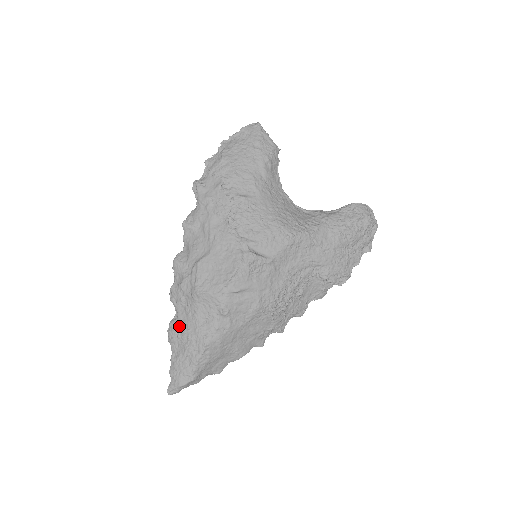
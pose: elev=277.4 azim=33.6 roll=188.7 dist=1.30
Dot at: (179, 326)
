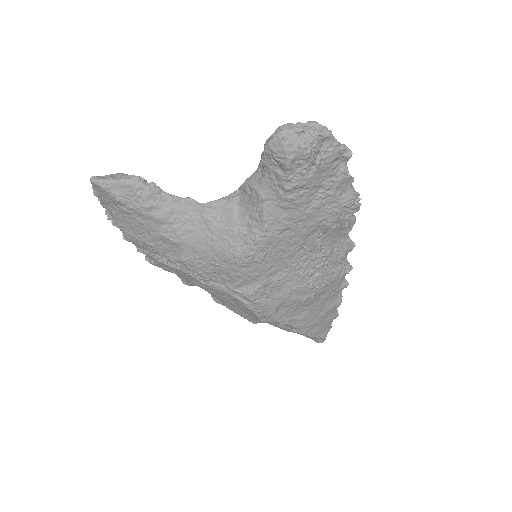
Dot at: (274, 325)
